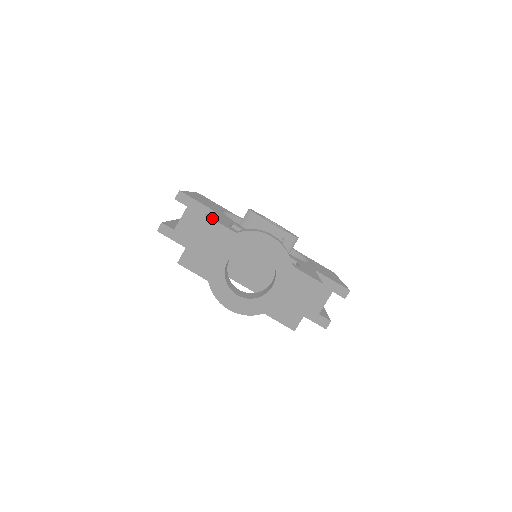
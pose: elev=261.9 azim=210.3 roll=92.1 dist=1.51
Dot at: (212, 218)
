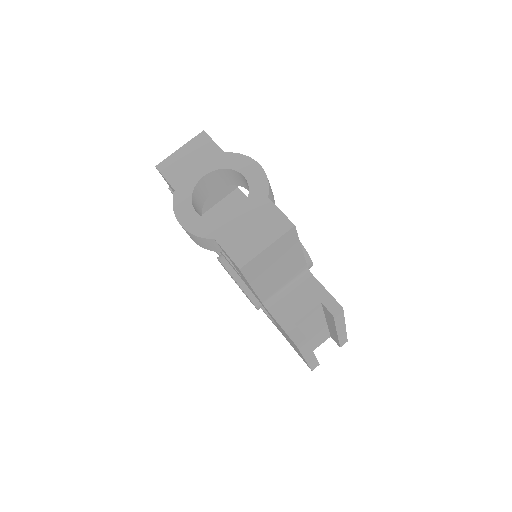
Dot at: (210, 138)
